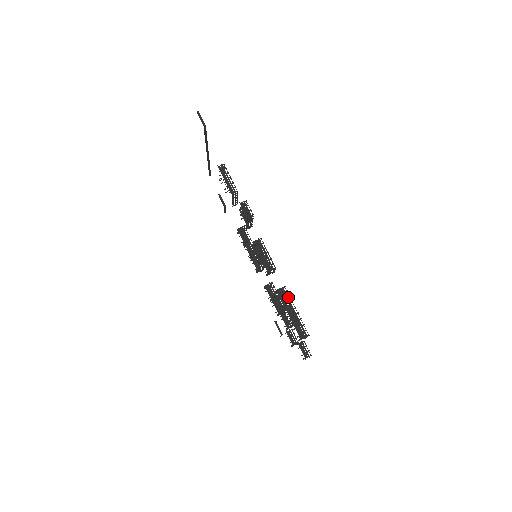
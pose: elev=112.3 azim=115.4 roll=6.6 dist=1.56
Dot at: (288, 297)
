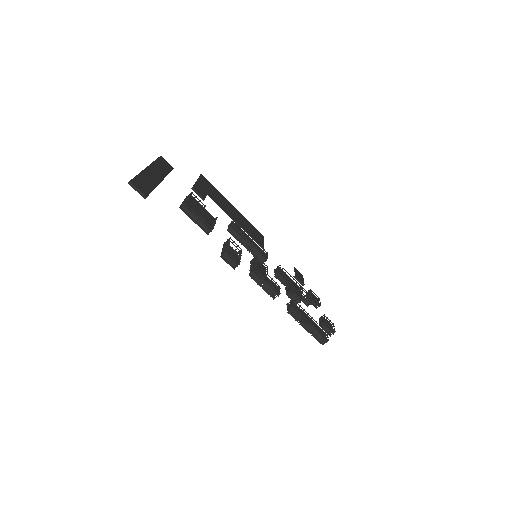
Dot at: (300, 315)
